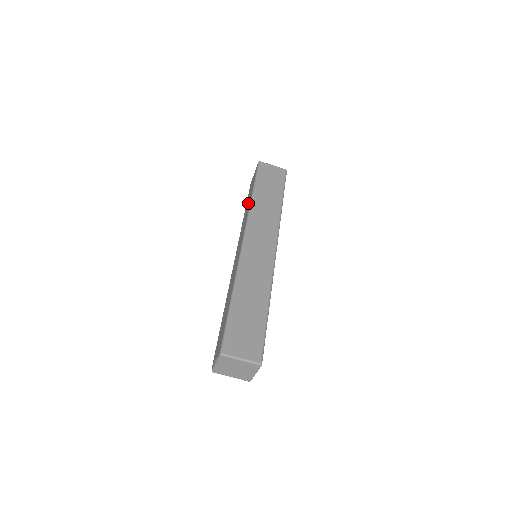
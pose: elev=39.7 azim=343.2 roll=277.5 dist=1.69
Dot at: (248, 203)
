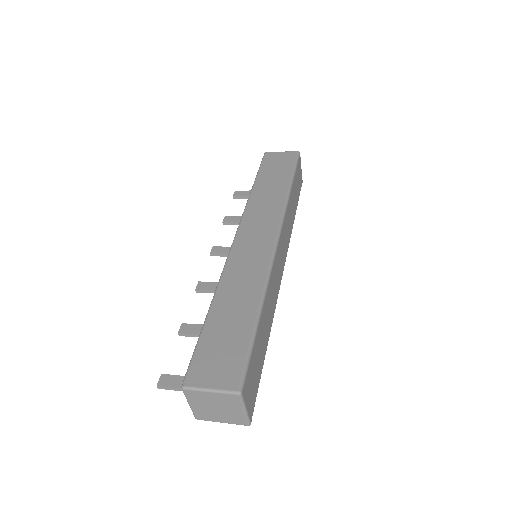
Dot at: (275, 186)
